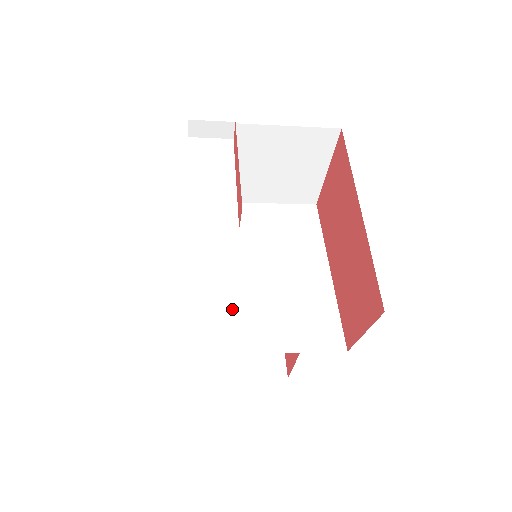
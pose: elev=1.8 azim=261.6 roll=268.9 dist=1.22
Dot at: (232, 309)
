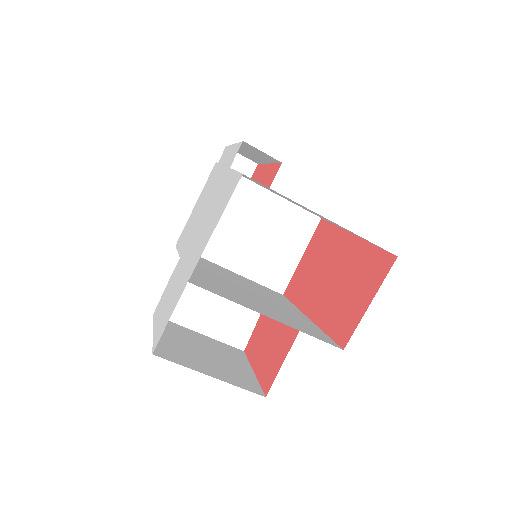
Dot at: (227, 288)
